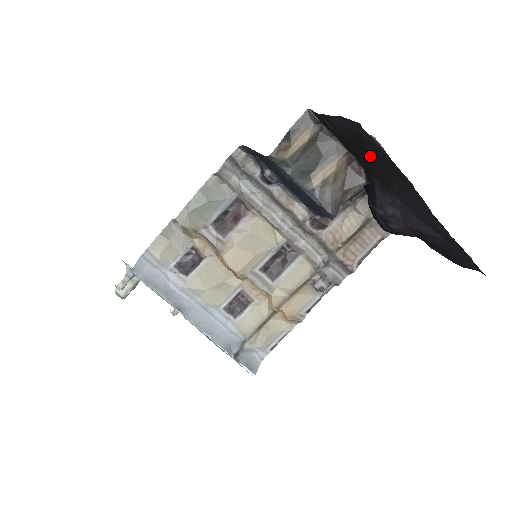
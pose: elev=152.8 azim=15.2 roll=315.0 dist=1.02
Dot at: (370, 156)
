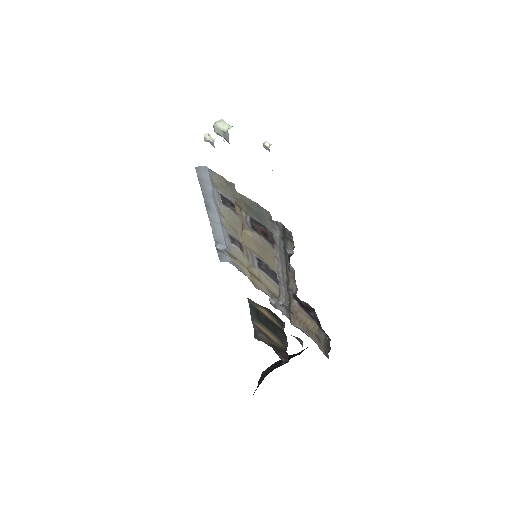
Dot at: occluded
